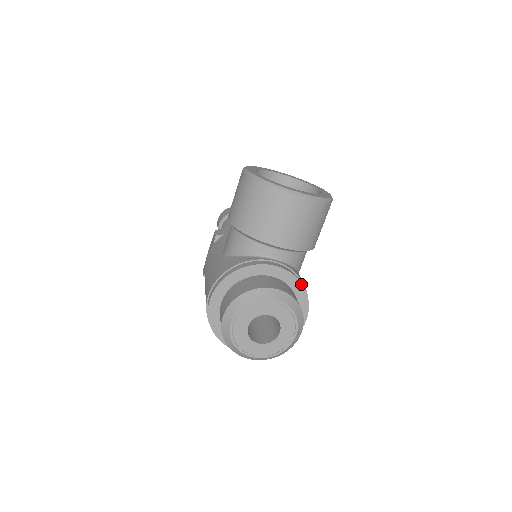
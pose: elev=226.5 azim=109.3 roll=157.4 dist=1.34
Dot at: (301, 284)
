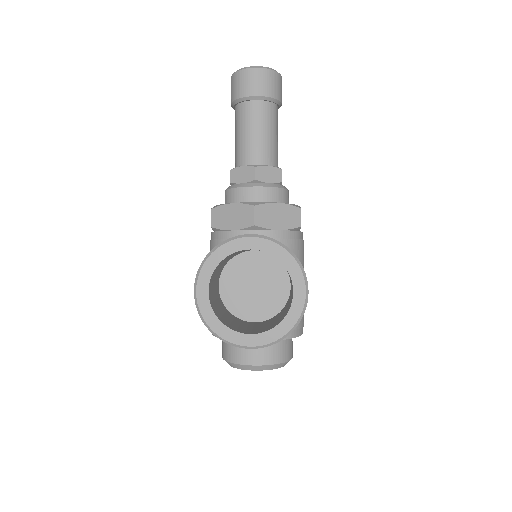
Dot at: occluded
